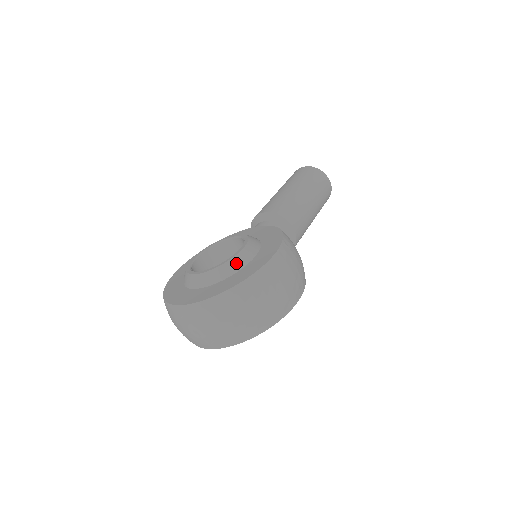
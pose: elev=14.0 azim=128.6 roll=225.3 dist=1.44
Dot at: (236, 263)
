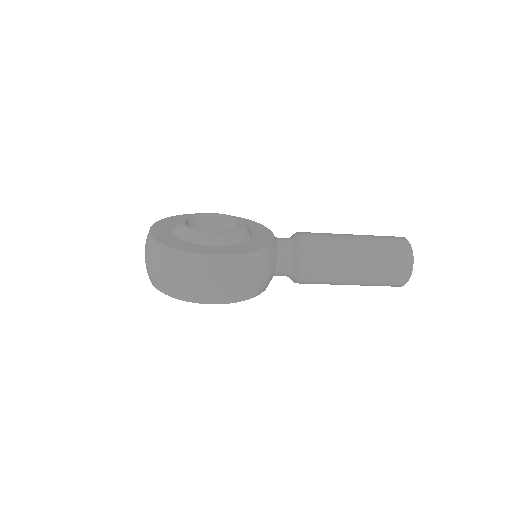
Dot at: (194, 236)
